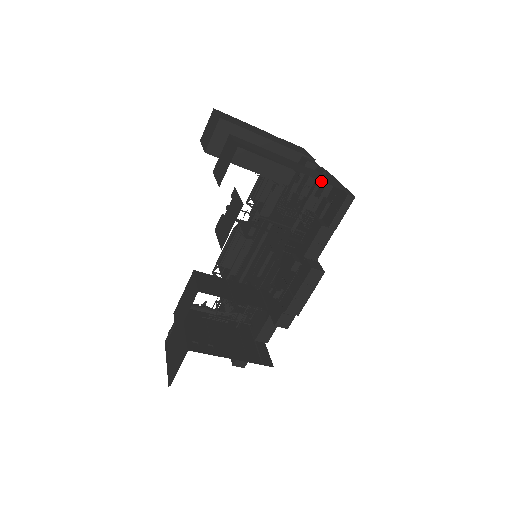
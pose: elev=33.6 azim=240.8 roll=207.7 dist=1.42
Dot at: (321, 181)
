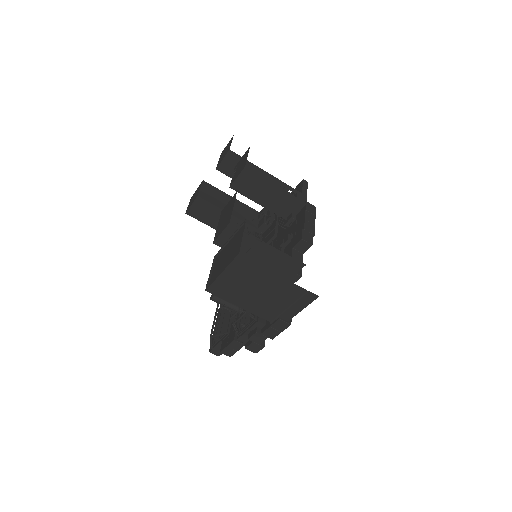
Dot at: occluded
